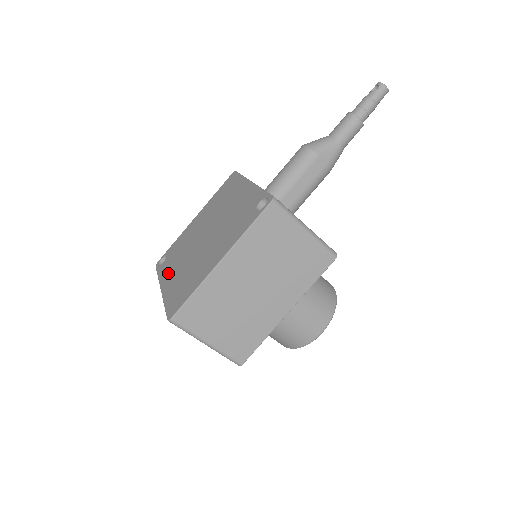
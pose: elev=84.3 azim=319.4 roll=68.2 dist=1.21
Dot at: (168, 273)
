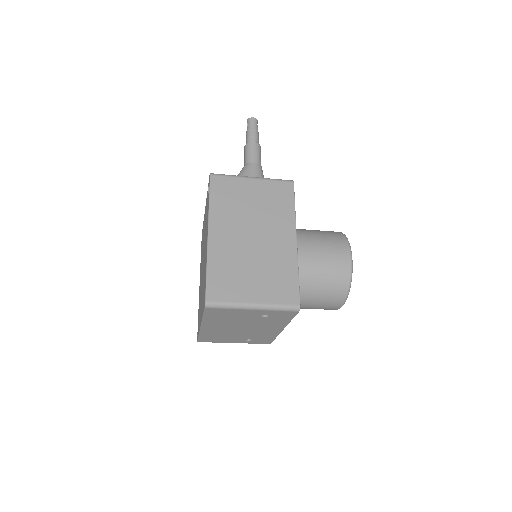
Dot at: (200, 316)
